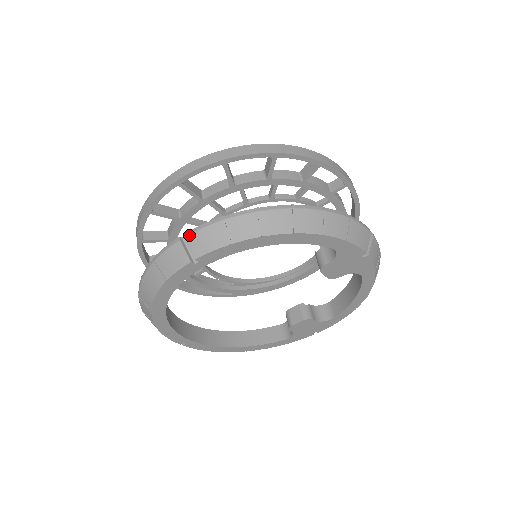
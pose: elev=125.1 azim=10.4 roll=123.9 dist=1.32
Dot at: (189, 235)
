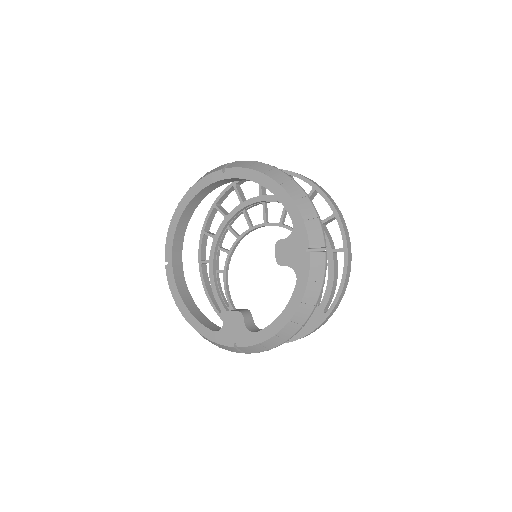
Dot at: (235, 161)
